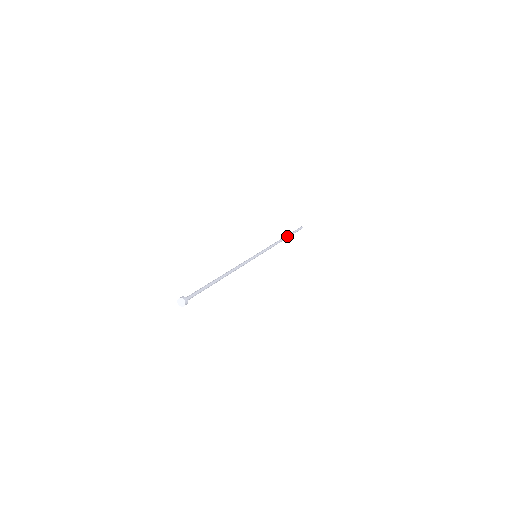
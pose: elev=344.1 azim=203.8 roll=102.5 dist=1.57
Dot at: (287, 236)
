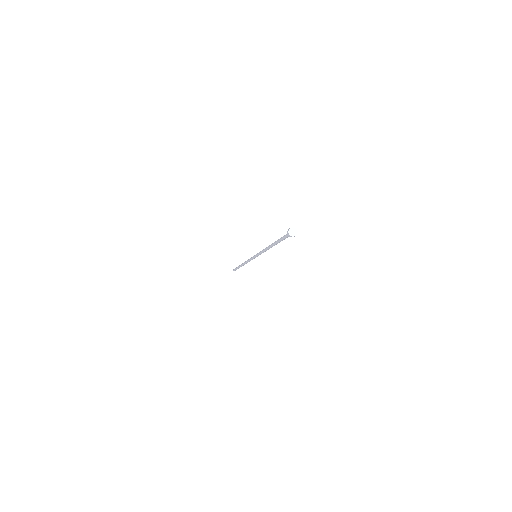
Dot at: occluded
